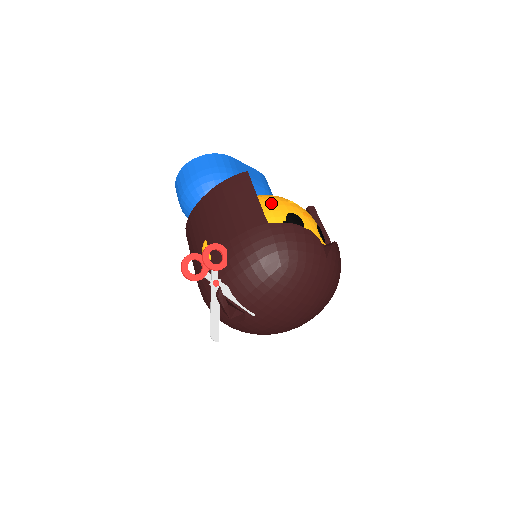
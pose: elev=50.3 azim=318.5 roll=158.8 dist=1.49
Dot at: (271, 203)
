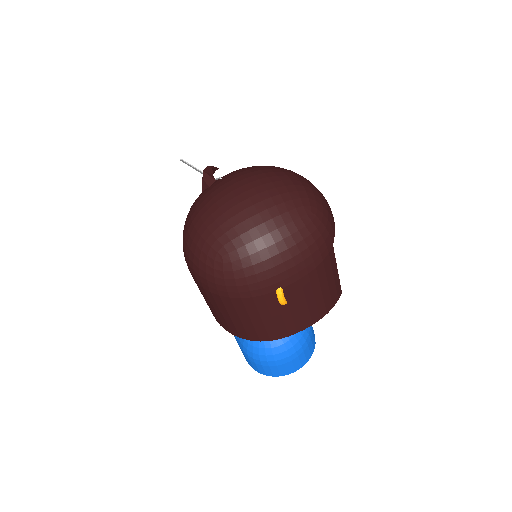
Dot at: occluded
